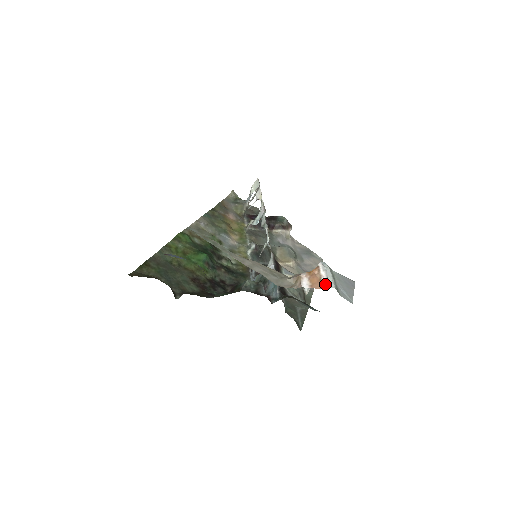
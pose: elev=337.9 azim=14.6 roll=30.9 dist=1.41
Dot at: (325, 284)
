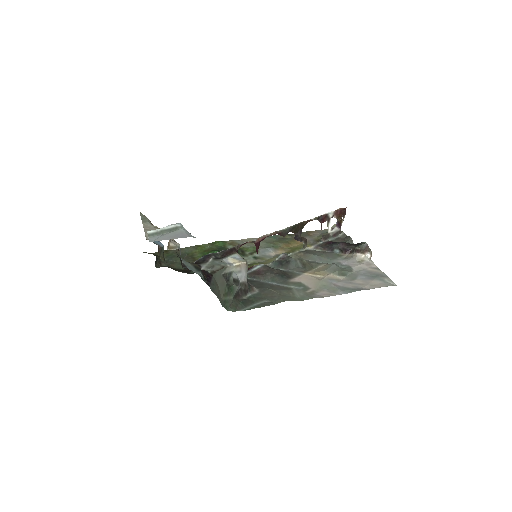
Dot at: occluded
